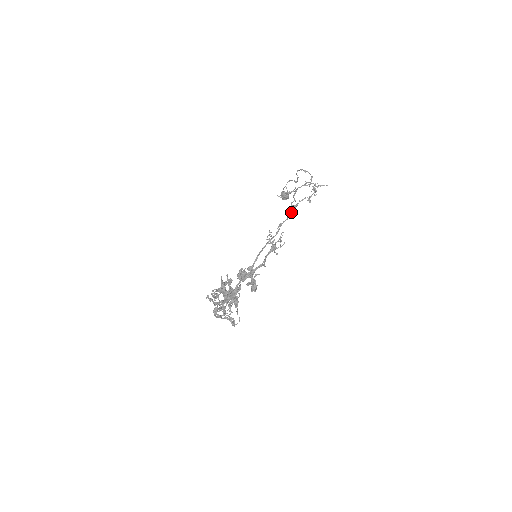
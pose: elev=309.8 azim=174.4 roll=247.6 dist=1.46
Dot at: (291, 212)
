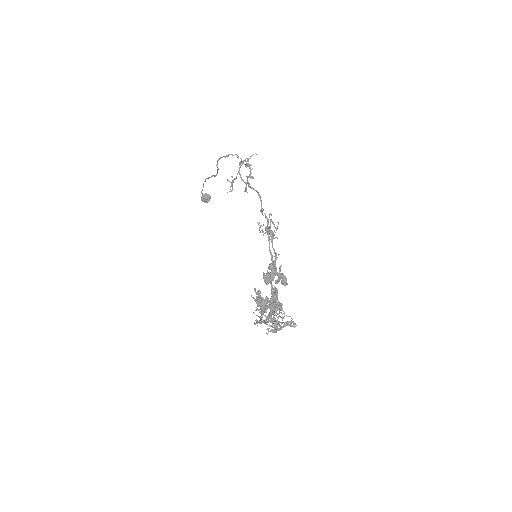
Dot at: (258, 194)
